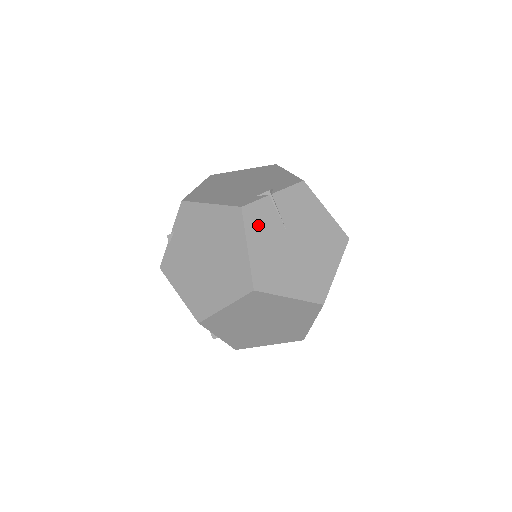
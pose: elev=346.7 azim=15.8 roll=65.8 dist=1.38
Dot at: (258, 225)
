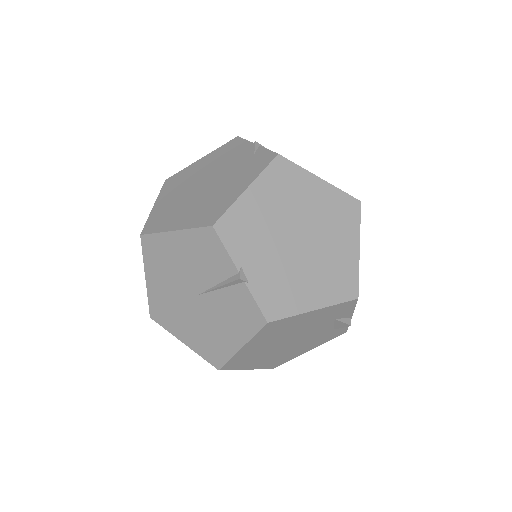
Dot at: occluded
